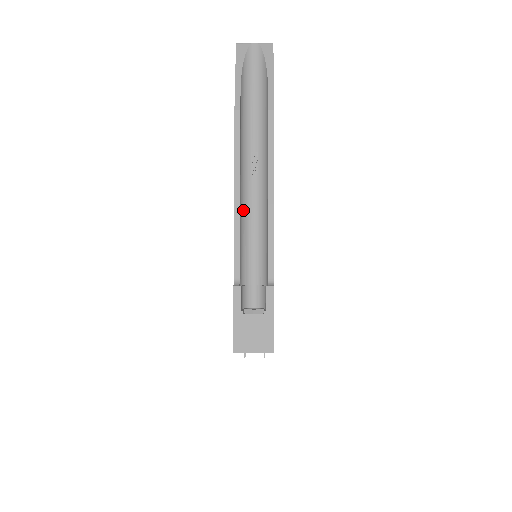
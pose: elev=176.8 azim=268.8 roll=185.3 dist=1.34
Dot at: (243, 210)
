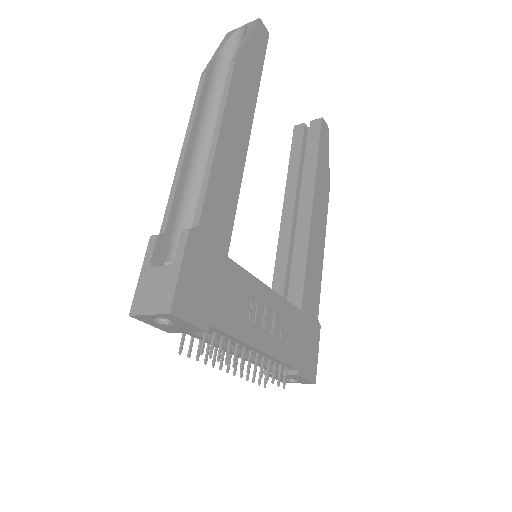
Dot at: (197, 167)
